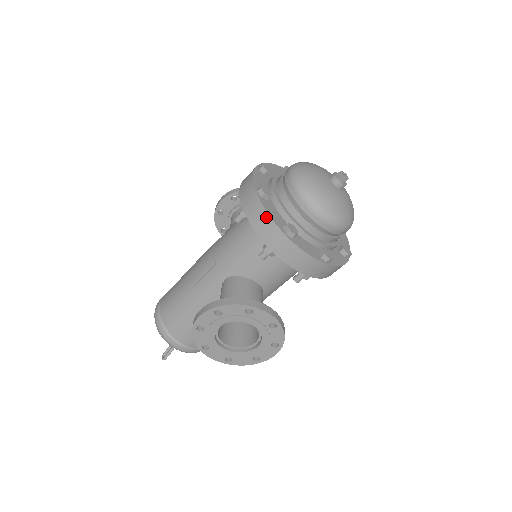
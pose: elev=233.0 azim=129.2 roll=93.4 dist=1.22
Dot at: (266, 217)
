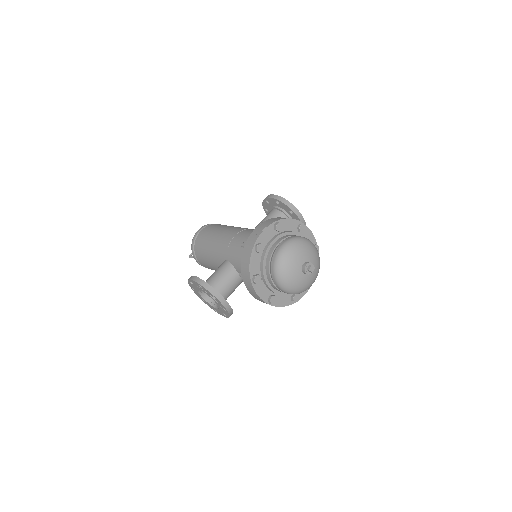
Dot at: (248, 264)
